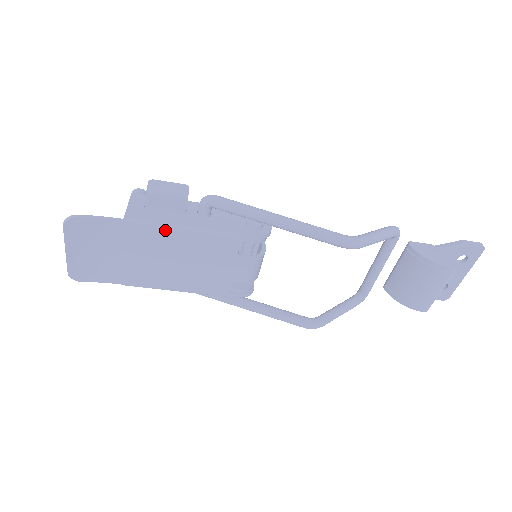
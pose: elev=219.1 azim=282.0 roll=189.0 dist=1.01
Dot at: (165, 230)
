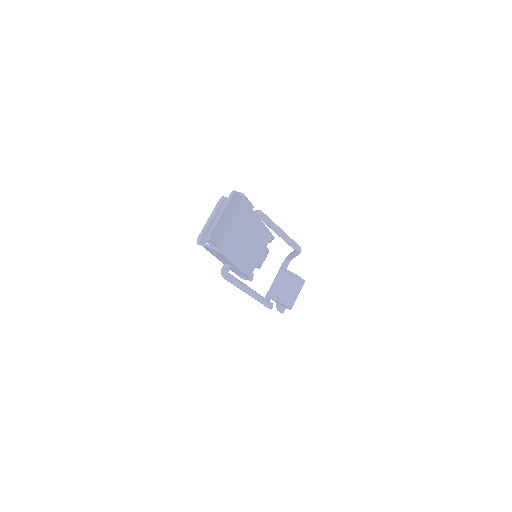
Dot at: (256, 218)
